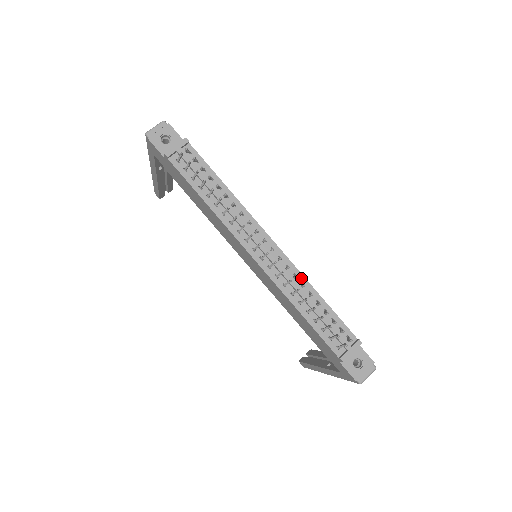
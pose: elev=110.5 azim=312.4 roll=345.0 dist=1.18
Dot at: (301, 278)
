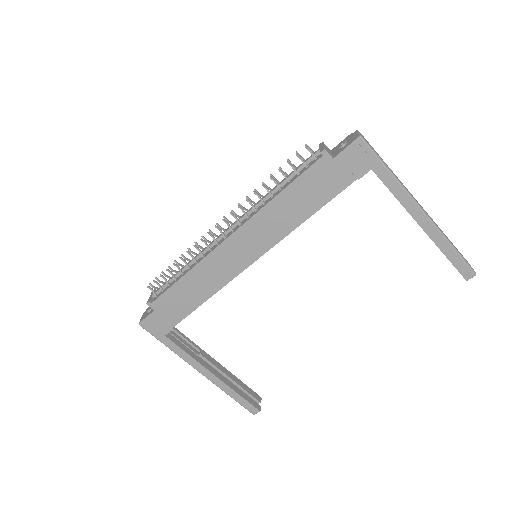
Dot at: occluded
